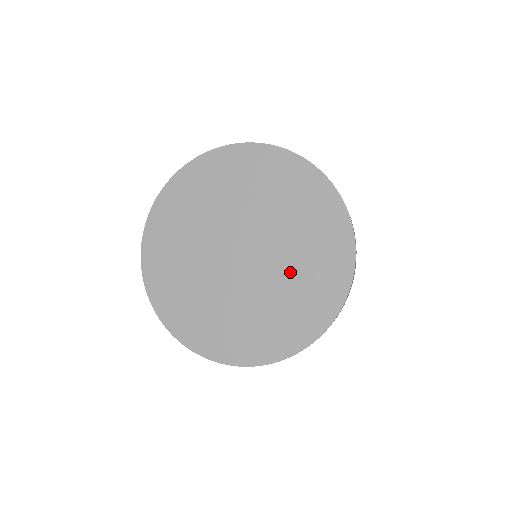
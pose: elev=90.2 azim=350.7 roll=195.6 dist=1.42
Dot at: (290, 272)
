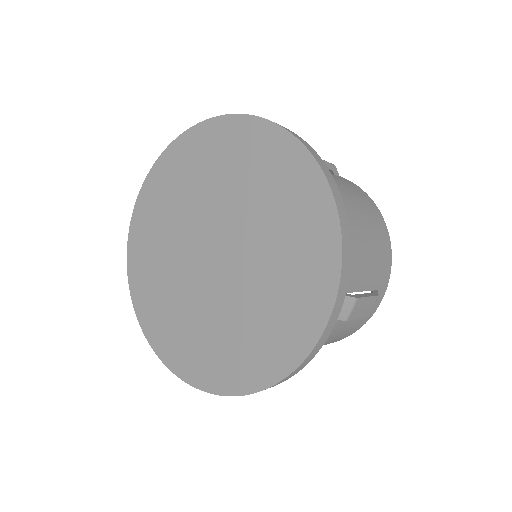
Dot at: (246, 198)
